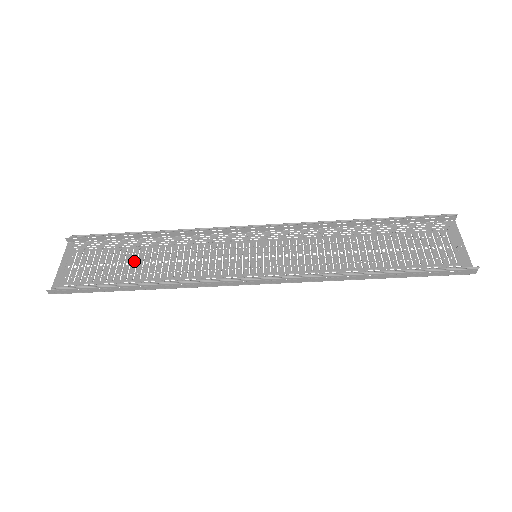
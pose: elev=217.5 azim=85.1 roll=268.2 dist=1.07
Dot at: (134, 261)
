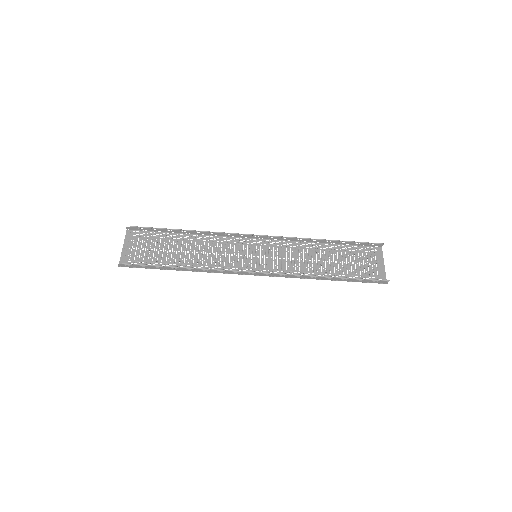
Dot at: (175, 249)
